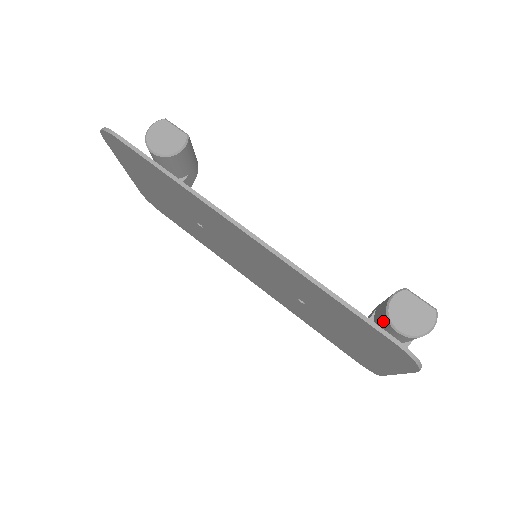
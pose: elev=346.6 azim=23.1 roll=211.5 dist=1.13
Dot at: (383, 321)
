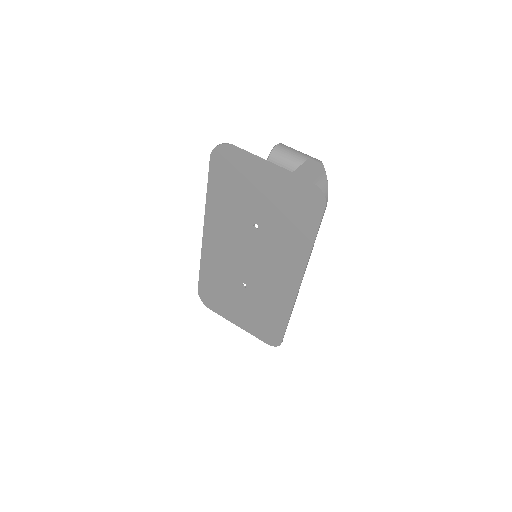
Dot at: occluded
